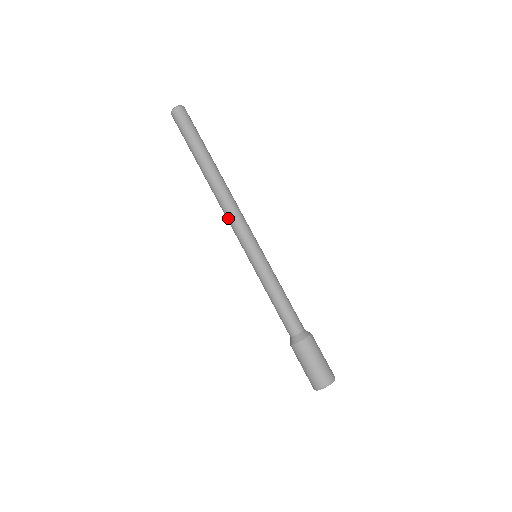
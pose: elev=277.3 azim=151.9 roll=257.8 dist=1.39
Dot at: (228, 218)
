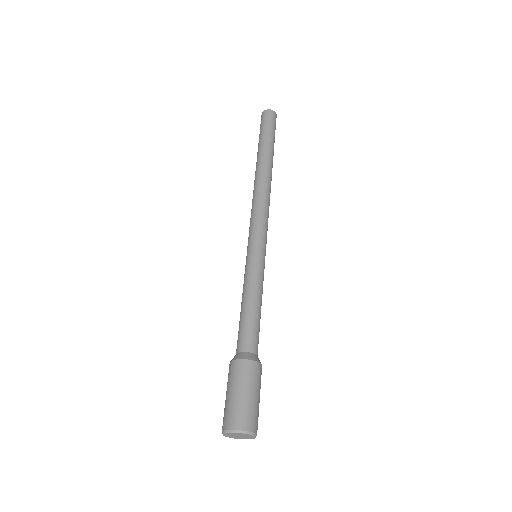
Dot at: (252, 209)
